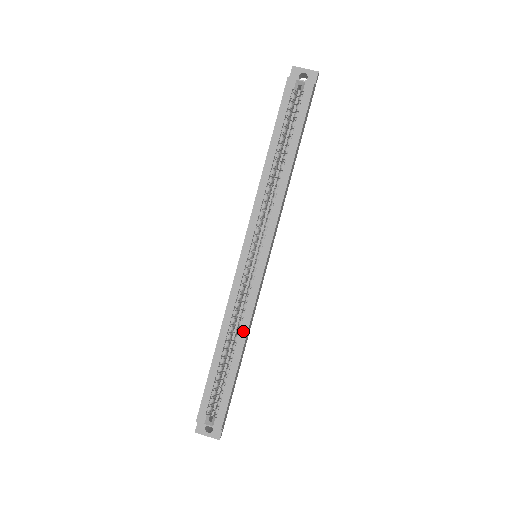
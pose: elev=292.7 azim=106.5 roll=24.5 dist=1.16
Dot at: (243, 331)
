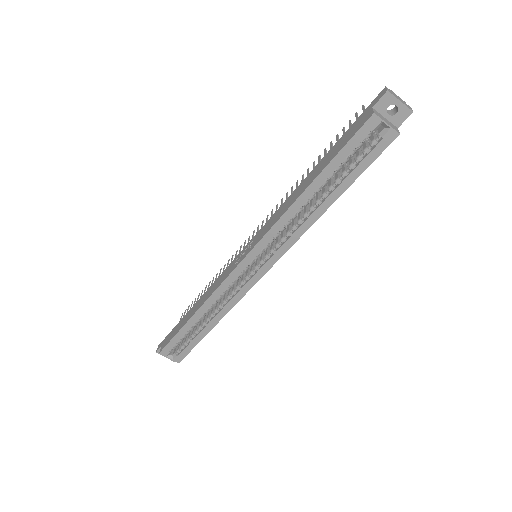
Dot at: (221, 314)
